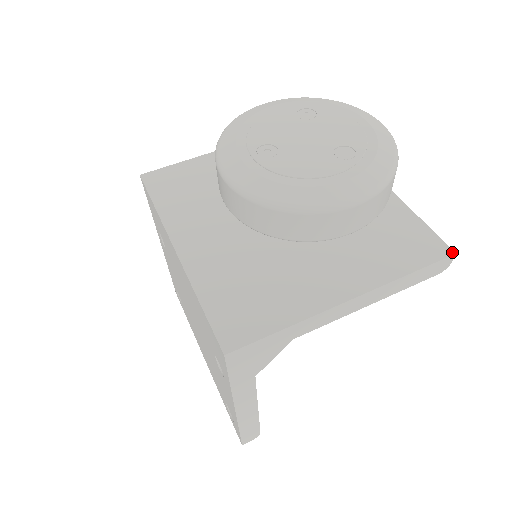
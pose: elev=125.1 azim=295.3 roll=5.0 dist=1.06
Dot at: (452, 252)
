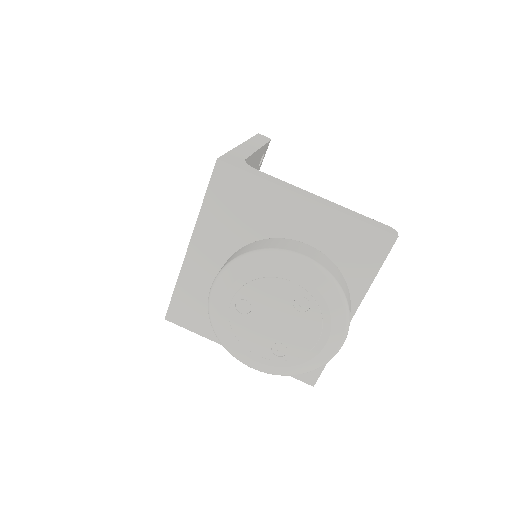
Dot at: (313, 385)
